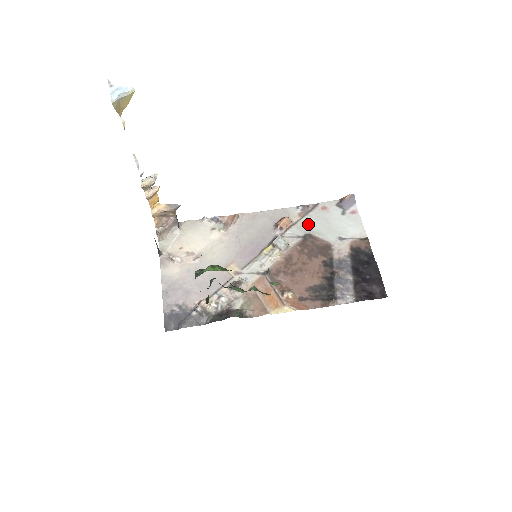
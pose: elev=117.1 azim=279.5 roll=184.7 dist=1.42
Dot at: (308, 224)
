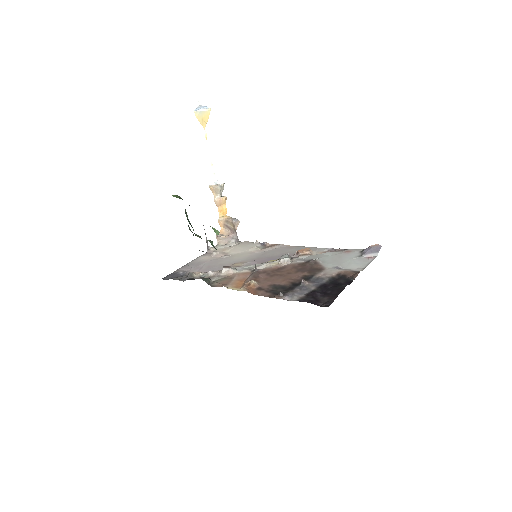
Dot at: (322, 256)
